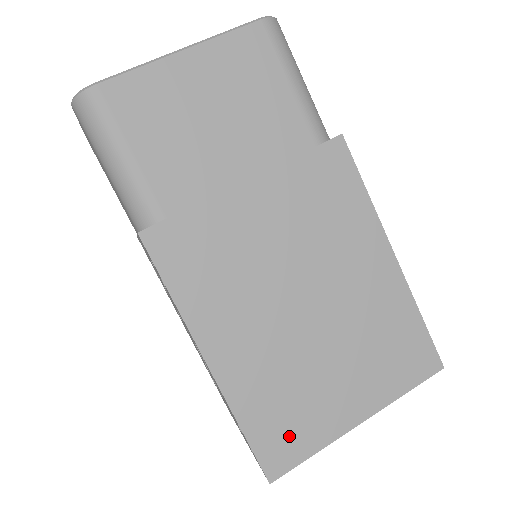
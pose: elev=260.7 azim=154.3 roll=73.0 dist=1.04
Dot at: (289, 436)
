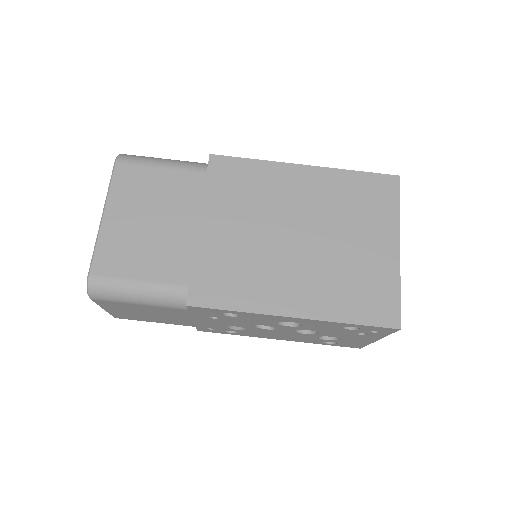
Dot at: (376, 298)
